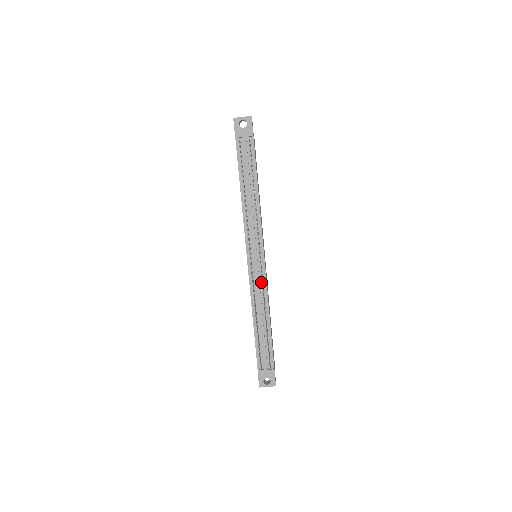
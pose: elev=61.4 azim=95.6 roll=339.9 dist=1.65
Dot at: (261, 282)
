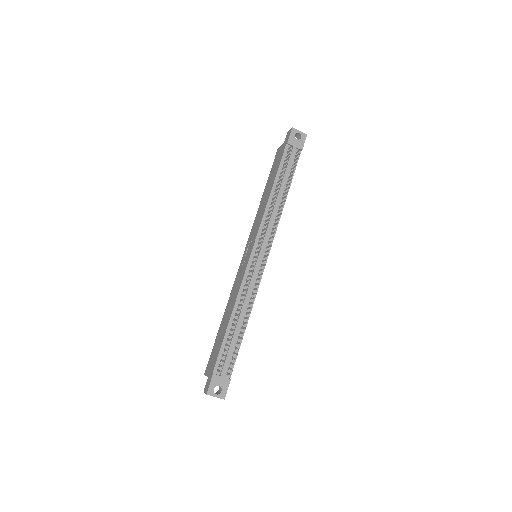
Dot at: (255, 280)
